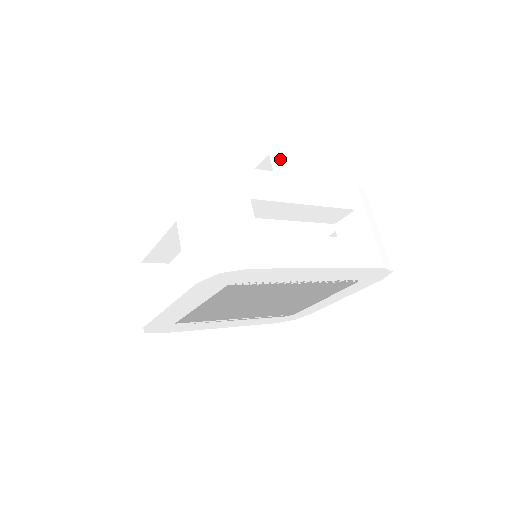
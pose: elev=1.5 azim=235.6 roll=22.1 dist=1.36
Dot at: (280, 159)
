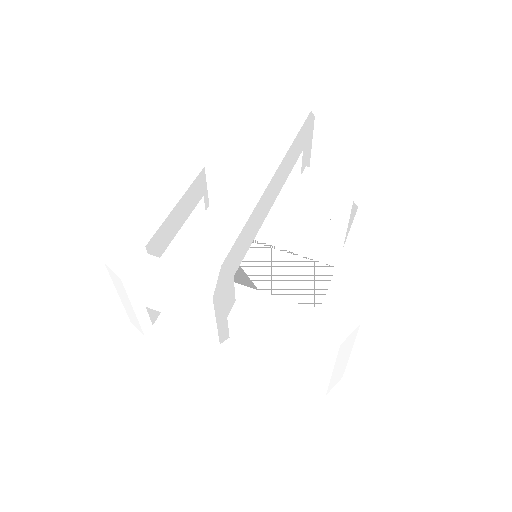
Dot at: occluded
